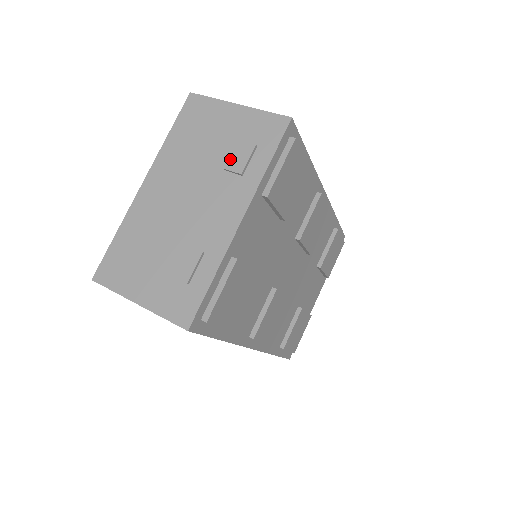
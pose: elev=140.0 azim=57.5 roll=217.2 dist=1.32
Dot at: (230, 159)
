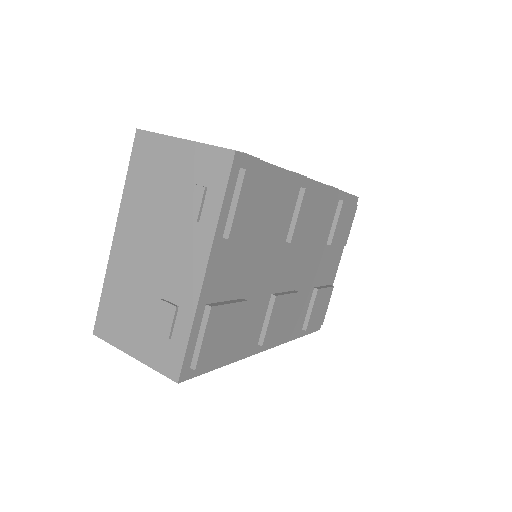
Dot at: (184, 205)
